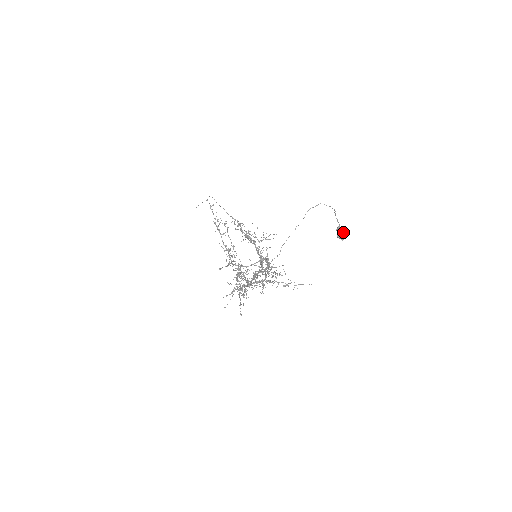
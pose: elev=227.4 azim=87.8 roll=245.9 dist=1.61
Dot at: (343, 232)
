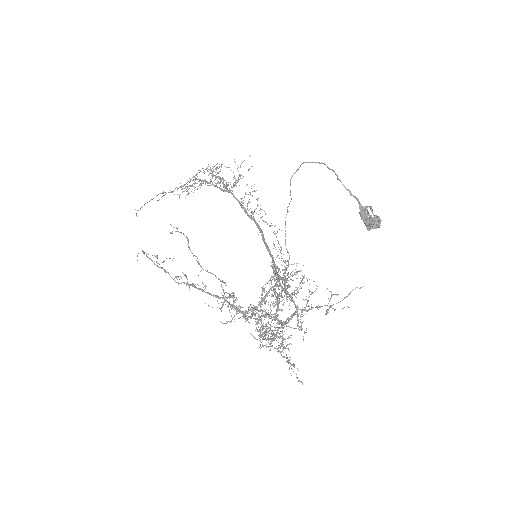
Dot at: occluded
